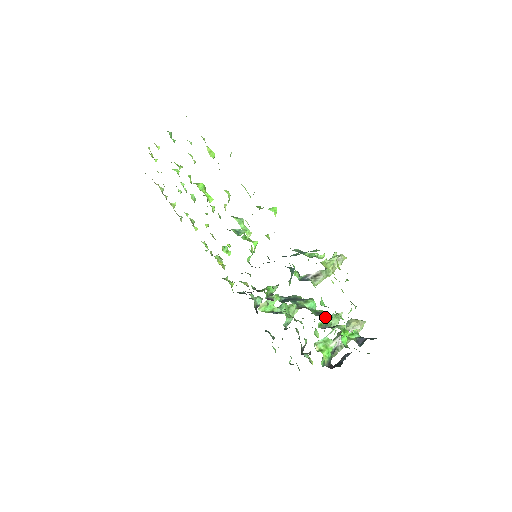
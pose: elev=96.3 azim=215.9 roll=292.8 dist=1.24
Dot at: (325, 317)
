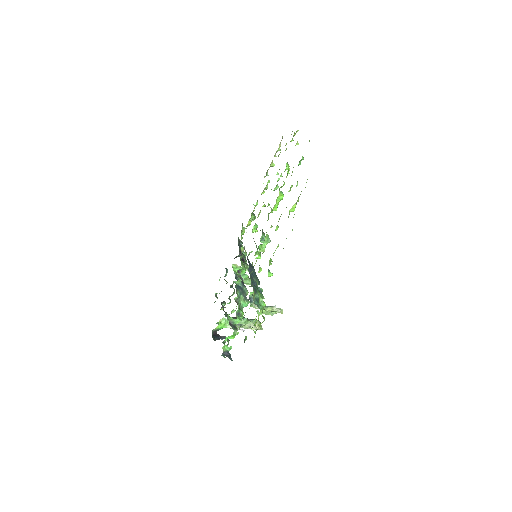
Dot at: (238, 320)
